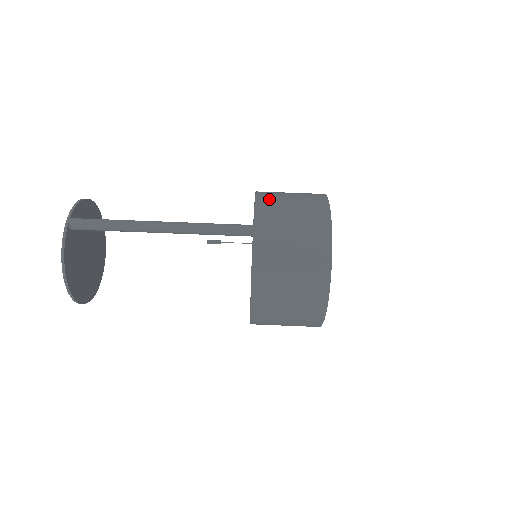
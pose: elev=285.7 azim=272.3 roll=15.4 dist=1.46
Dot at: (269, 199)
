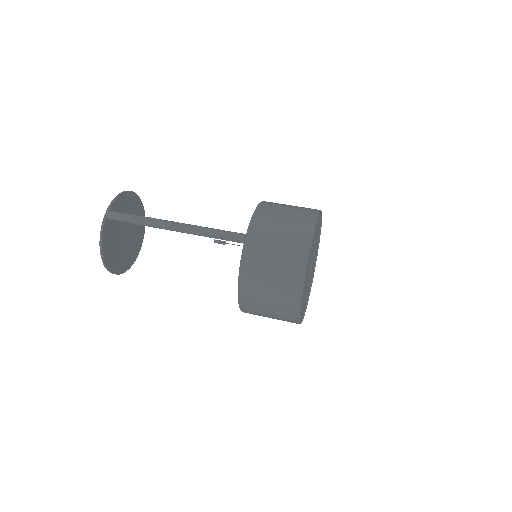
Dot at: (265, 214)
